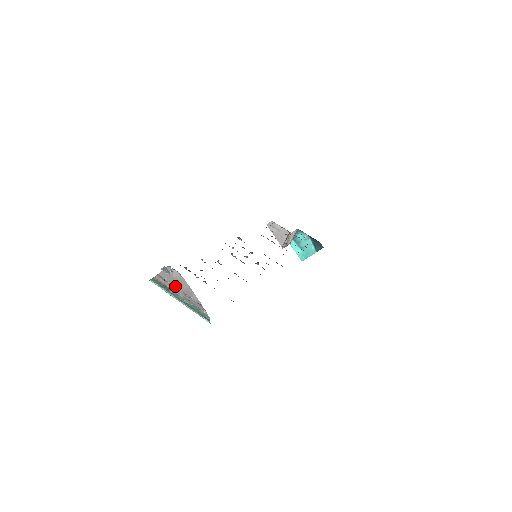
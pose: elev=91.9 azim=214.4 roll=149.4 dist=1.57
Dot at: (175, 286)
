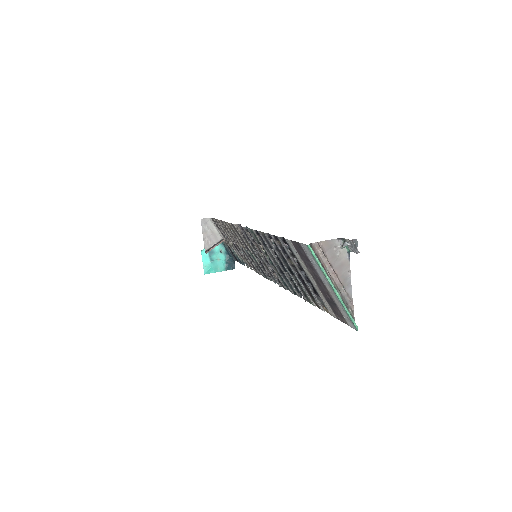
Dot at: (332, 267)
